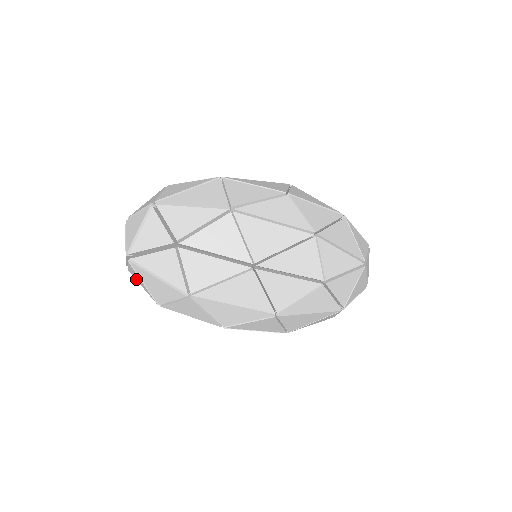
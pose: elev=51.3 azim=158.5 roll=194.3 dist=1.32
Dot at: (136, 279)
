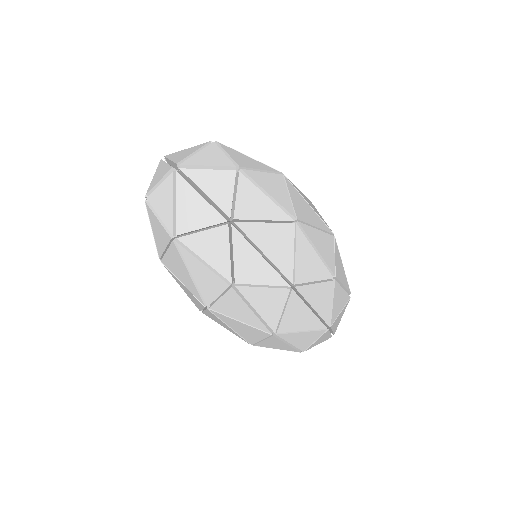
Dot at: (155, 207)
